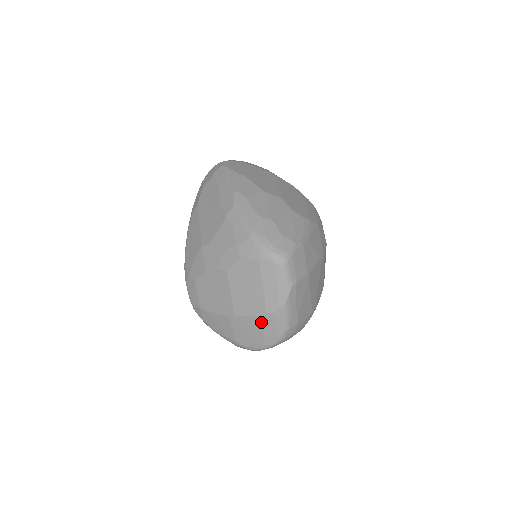
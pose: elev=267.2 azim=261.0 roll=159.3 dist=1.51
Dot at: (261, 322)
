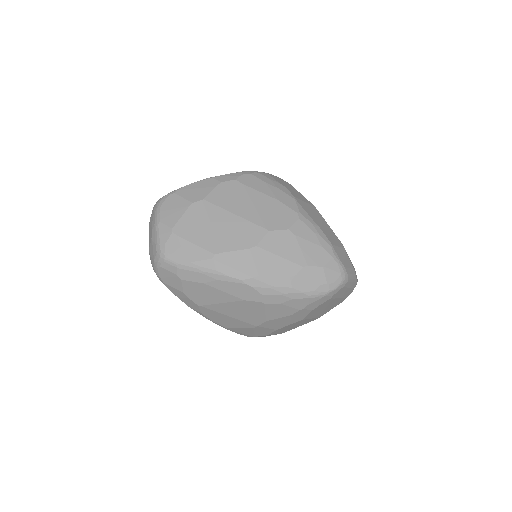
Dot at: occluded
